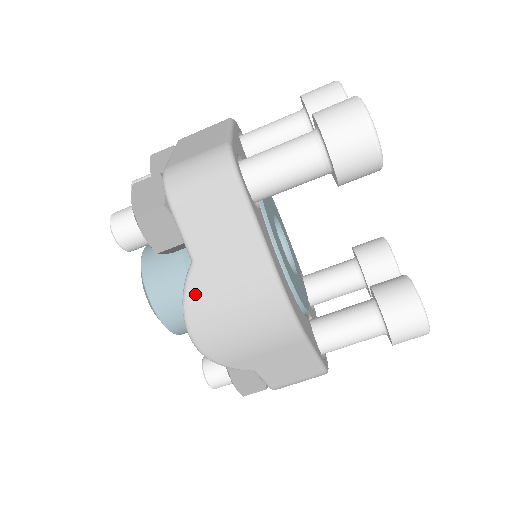
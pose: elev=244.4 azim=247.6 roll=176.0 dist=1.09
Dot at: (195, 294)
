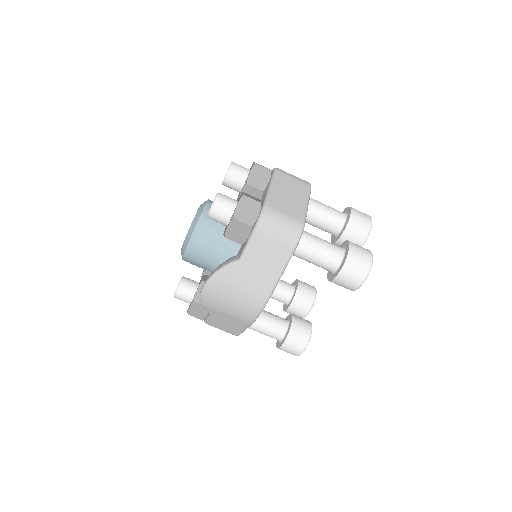
Dot at: (227, 274)
